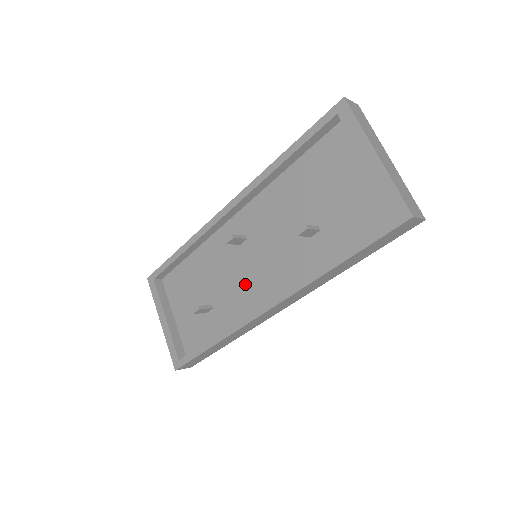
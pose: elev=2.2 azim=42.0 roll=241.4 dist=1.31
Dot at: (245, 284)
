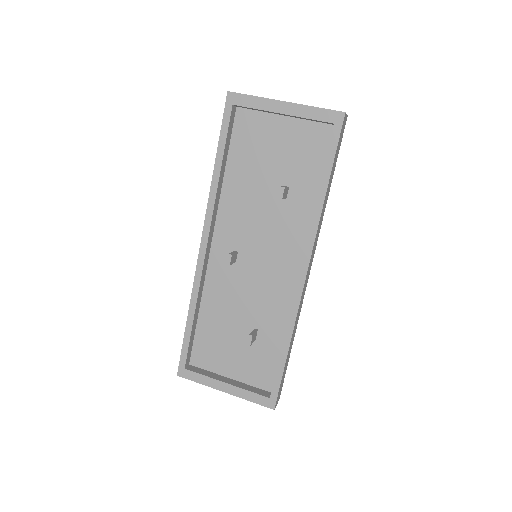
Dot at: (267, 283)
